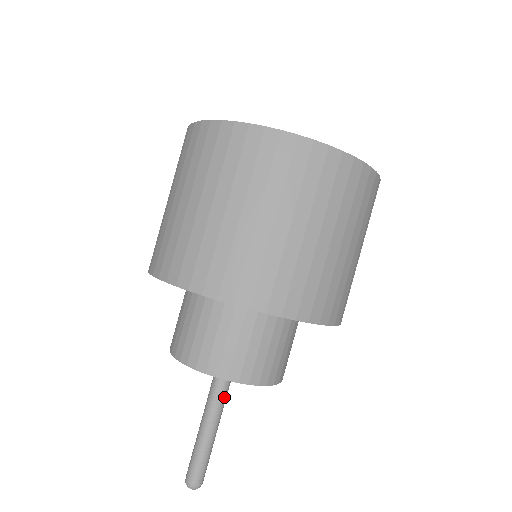
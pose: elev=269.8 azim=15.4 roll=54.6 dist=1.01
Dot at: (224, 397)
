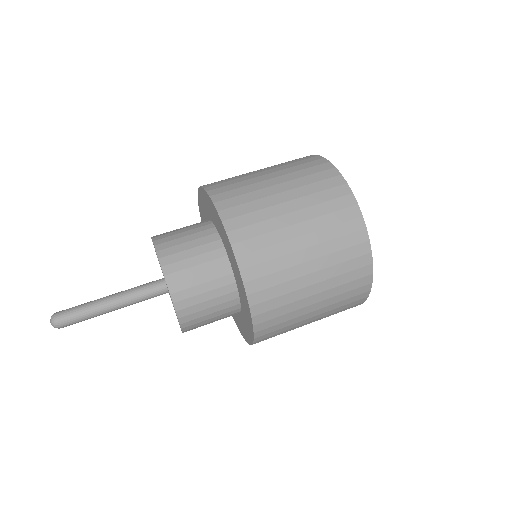
Dot at: (141, 298)
